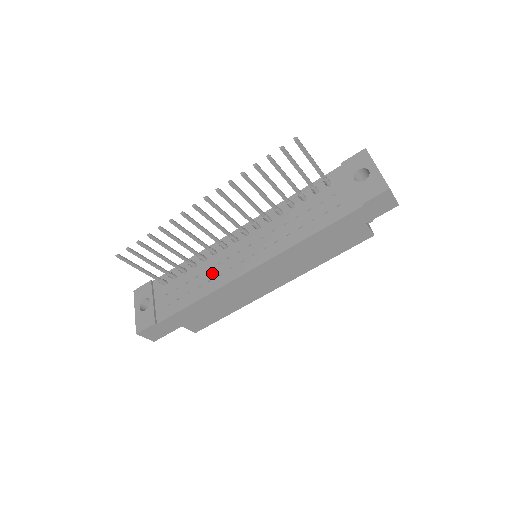
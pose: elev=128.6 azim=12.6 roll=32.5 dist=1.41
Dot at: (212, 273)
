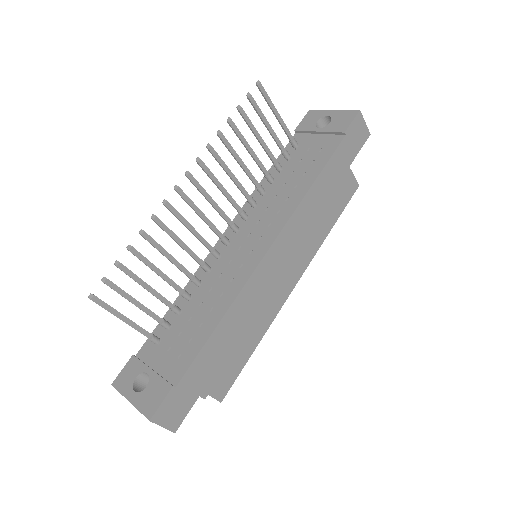
Dot at: (219, 287)
